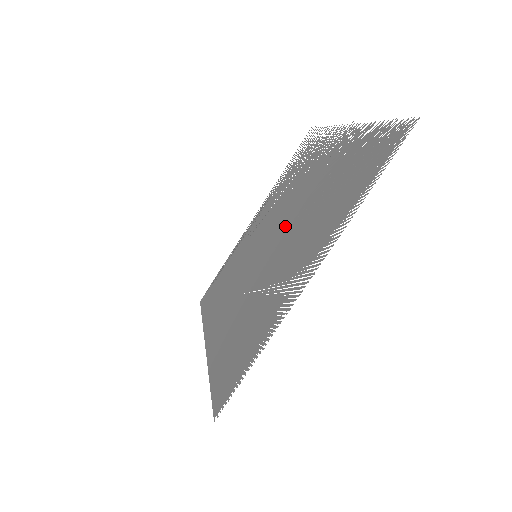
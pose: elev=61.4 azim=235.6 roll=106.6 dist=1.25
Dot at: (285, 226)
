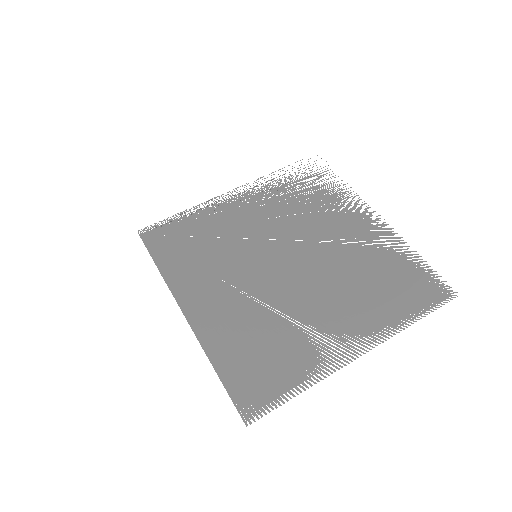
Dot at: (305, 260)
